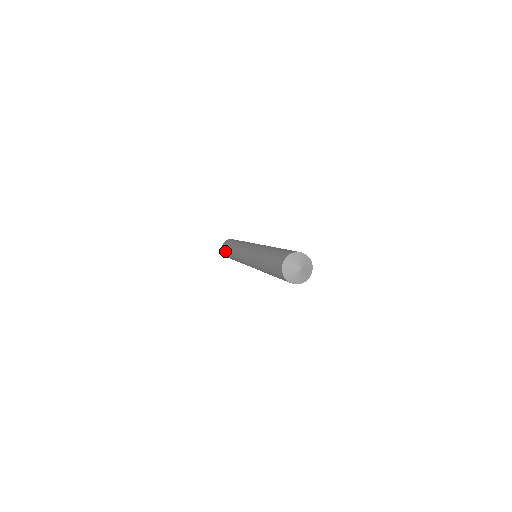
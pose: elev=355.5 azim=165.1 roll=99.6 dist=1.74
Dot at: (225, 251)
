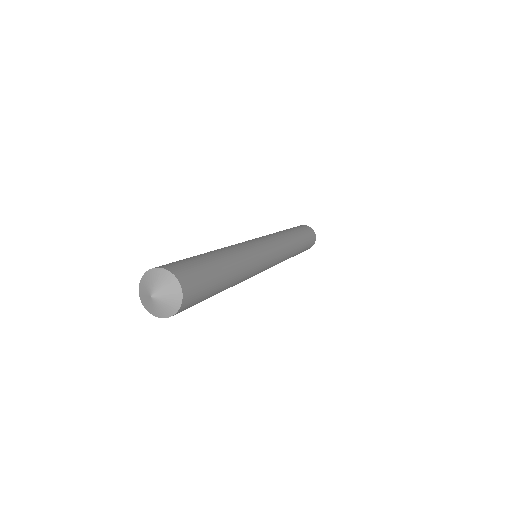
Dot at: occluded
